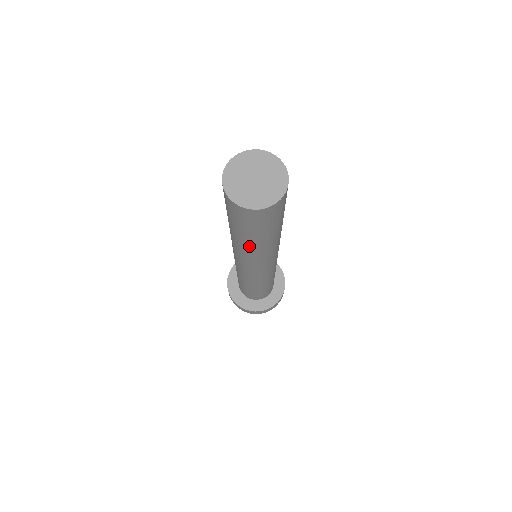
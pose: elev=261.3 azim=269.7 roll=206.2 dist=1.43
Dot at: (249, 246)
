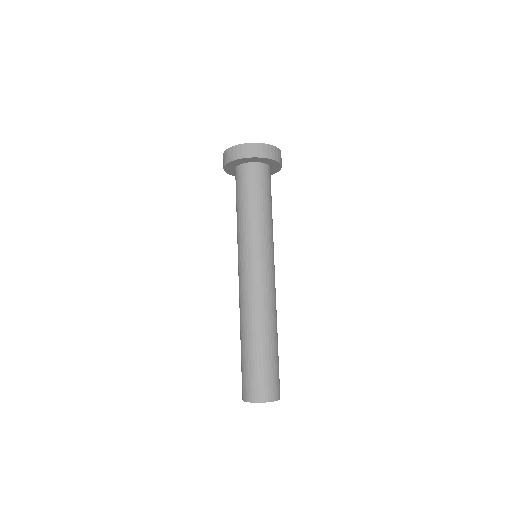
Dot at: occluded
